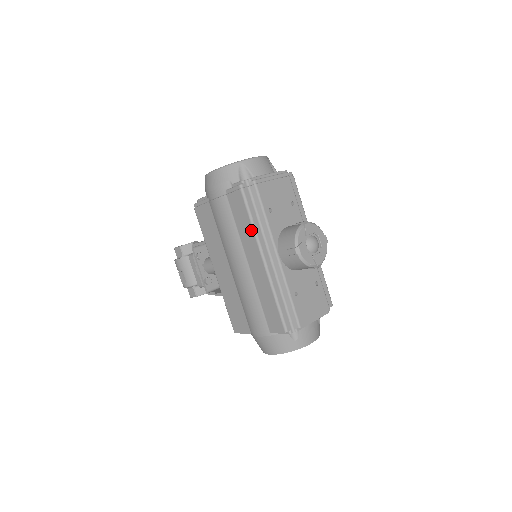
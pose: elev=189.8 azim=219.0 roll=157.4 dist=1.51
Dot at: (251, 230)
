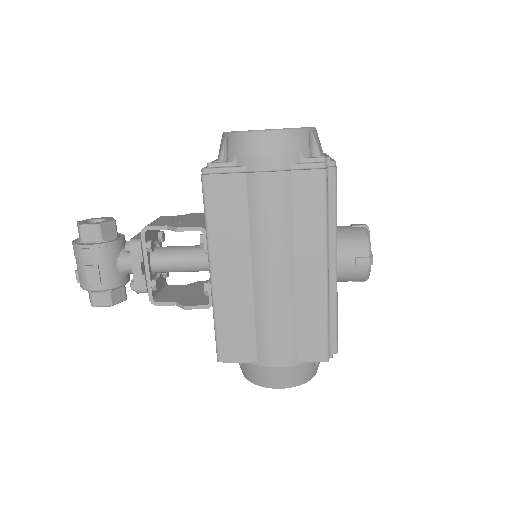
Dot at: (322, 227)
